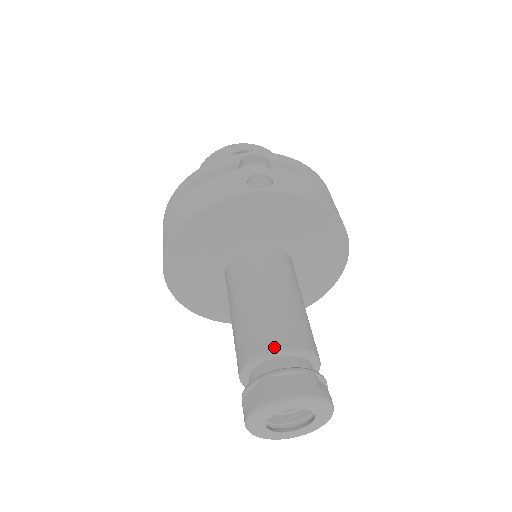
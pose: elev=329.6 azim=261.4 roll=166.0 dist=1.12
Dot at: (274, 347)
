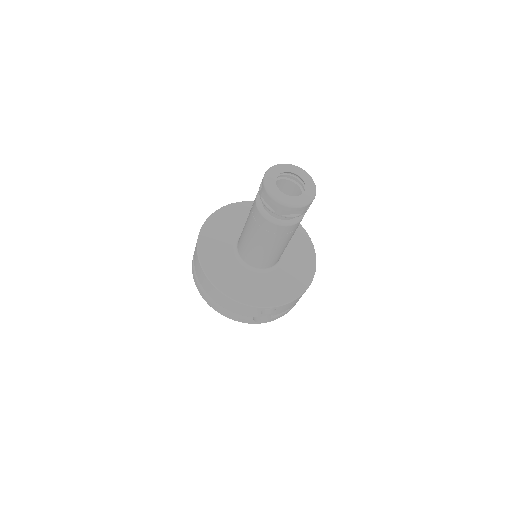
Dot at: occluded
